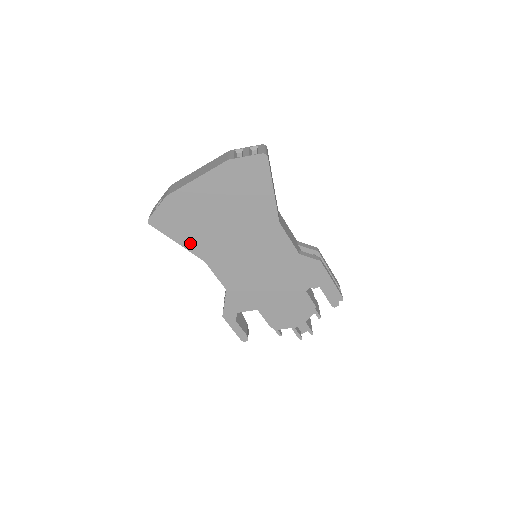
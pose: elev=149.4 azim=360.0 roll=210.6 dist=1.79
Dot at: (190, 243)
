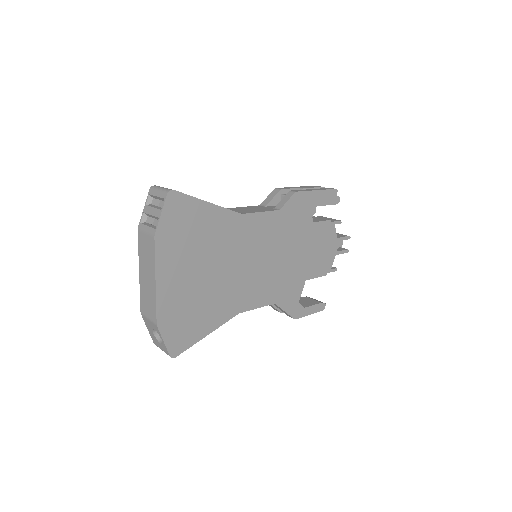
Dot at: (215, 321)
